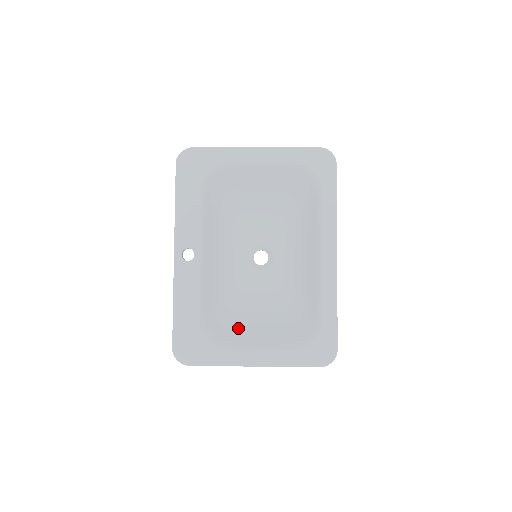
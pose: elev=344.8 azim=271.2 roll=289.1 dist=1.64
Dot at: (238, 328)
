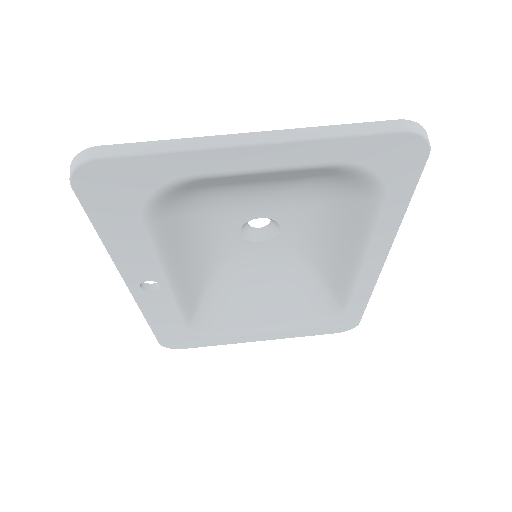
Dot at: (236, 311)
